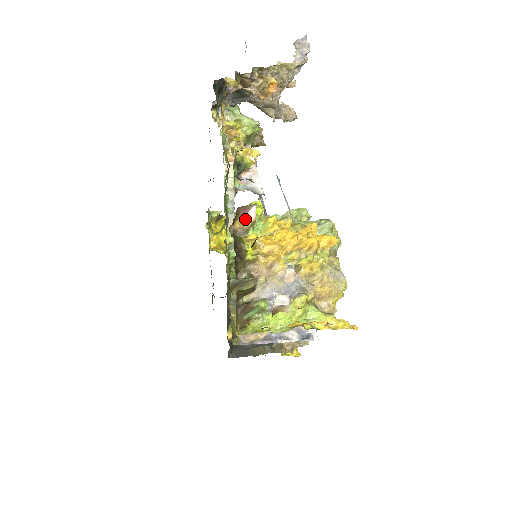
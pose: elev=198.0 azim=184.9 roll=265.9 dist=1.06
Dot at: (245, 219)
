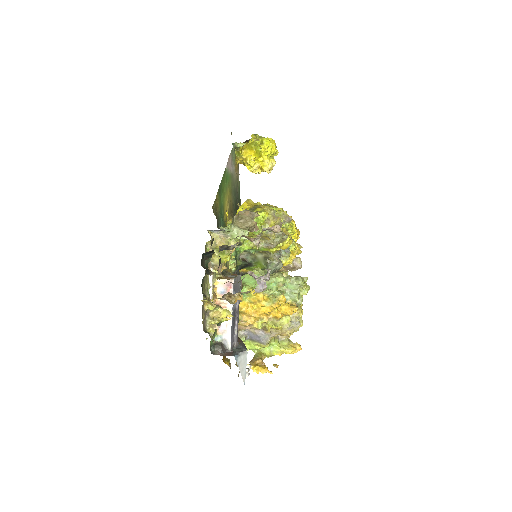
Dot at: occluded
